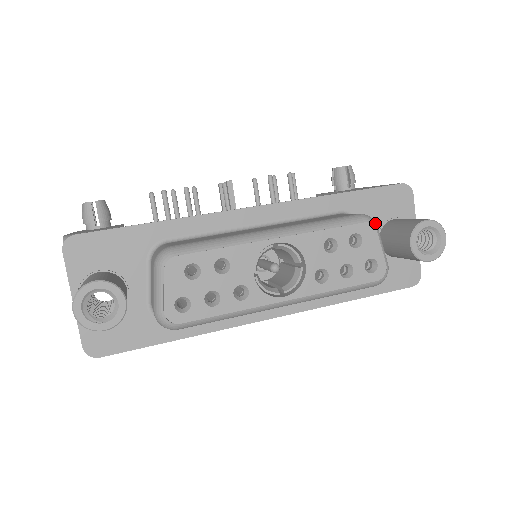
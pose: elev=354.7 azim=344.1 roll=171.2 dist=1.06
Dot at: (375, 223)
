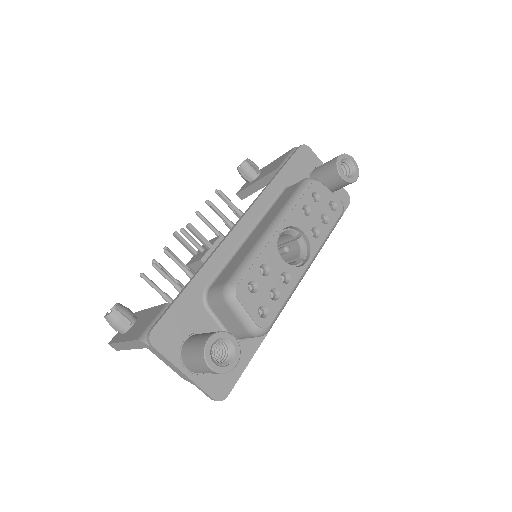
Dot at: (316, 179)
